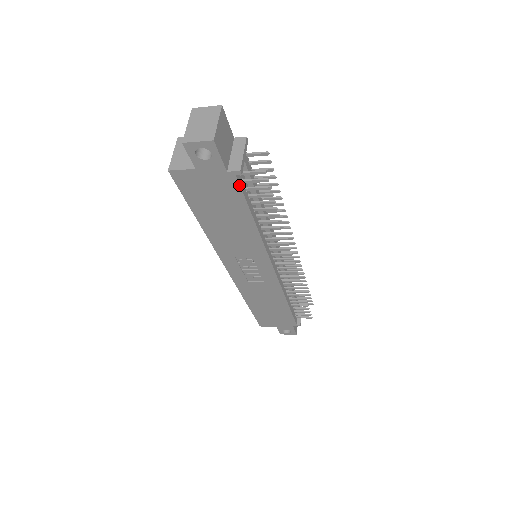
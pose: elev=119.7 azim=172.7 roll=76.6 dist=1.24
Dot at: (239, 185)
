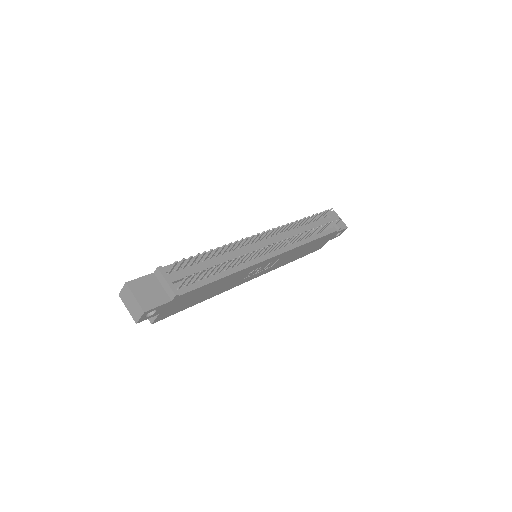
Dot at: (186, 293)
